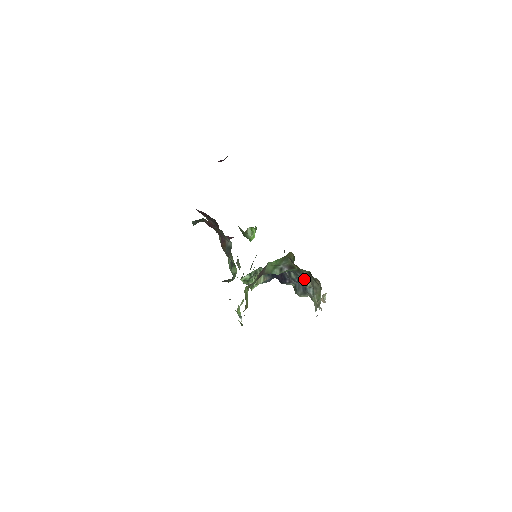
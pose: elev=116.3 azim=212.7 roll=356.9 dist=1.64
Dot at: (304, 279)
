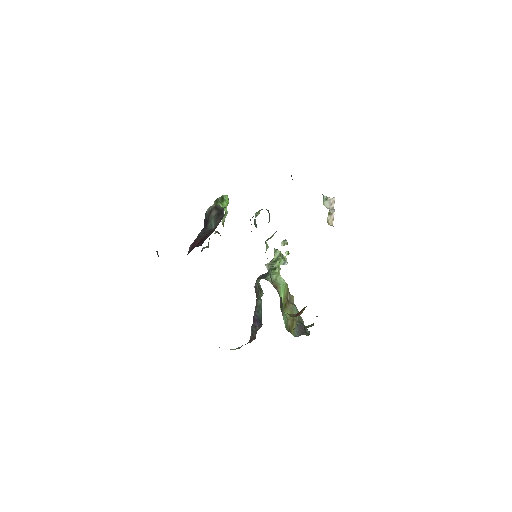
Dot at: occluded
